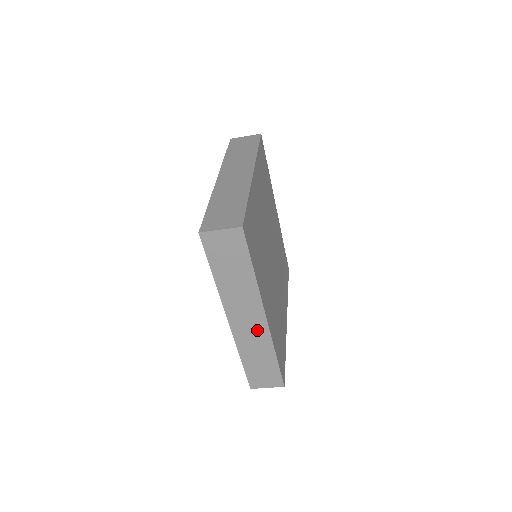
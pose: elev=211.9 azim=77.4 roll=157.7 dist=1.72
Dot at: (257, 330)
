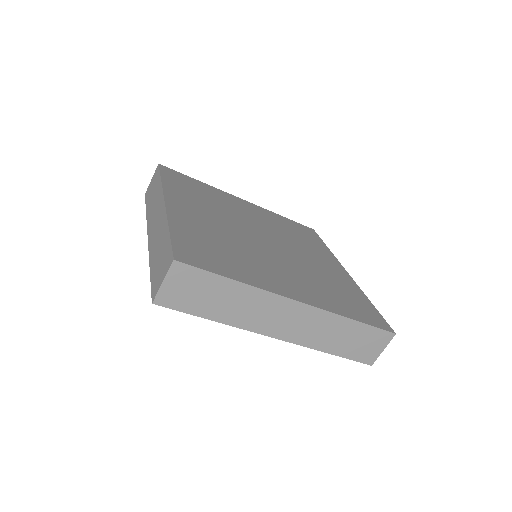
Dot at: (307, 319)
